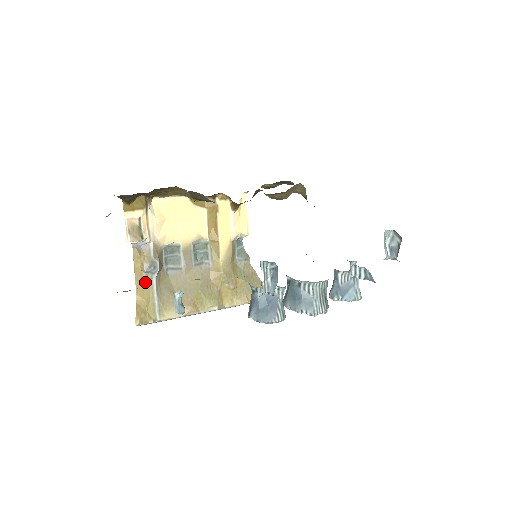
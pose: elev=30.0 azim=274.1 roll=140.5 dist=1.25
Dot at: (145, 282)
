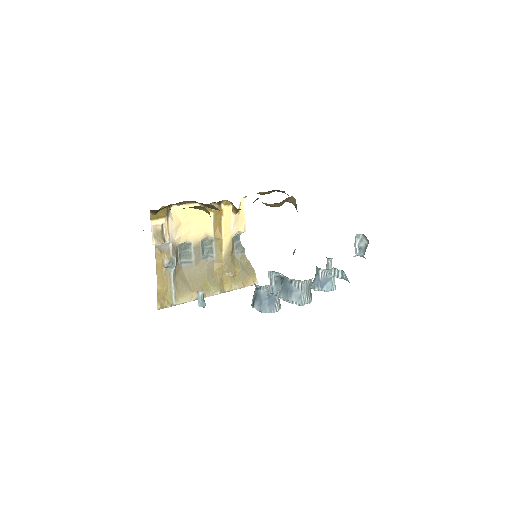
Dot at: (165, 275)
